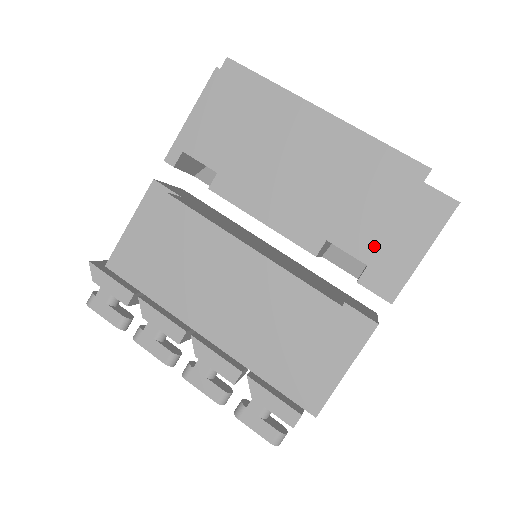
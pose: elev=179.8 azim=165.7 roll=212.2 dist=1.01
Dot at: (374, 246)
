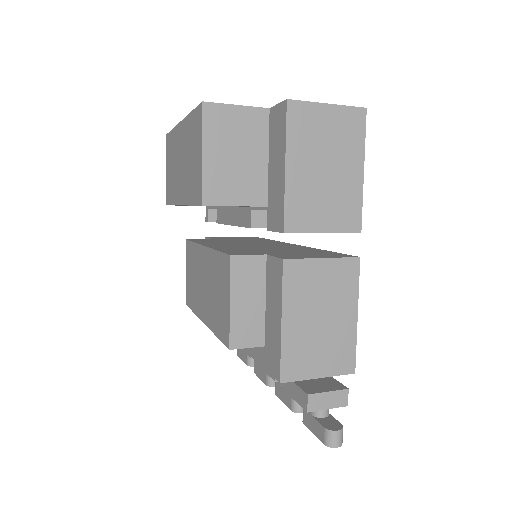
Dot at: (200, 189)
